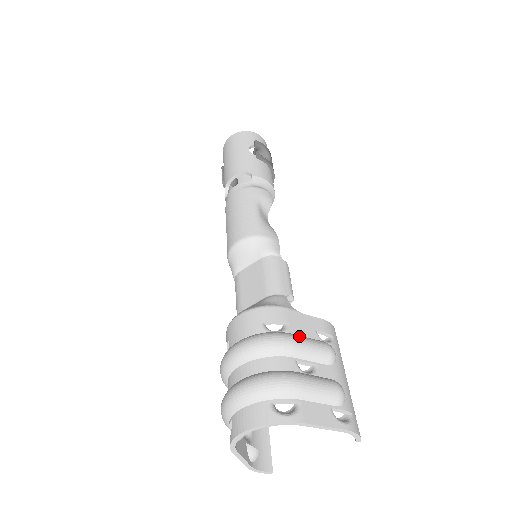
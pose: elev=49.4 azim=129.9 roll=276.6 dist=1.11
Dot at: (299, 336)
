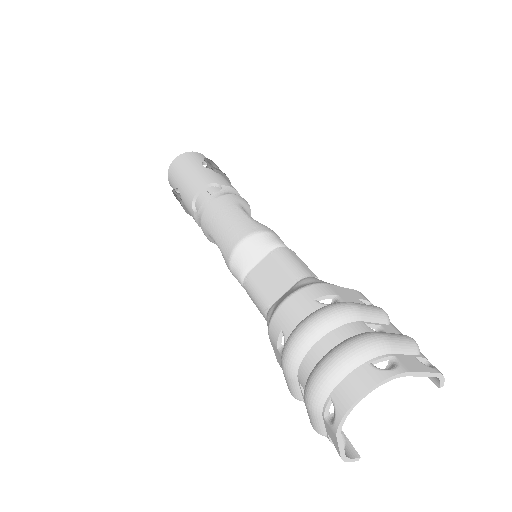
Dot at: occluded
